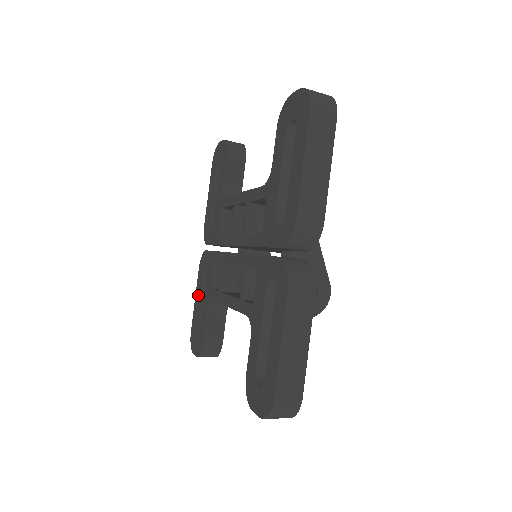
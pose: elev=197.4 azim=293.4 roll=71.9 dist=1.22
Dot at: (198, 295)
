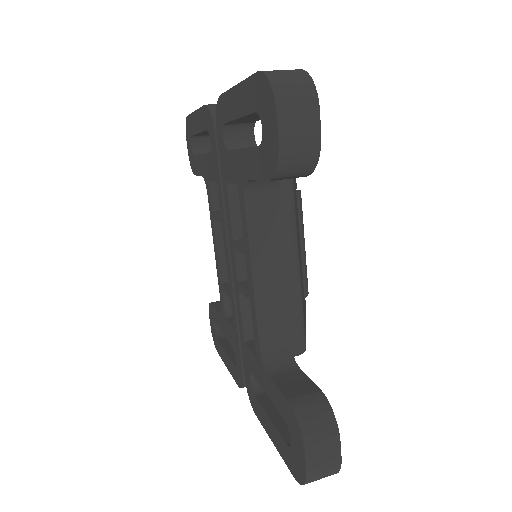
Dot at: (198, 126)
